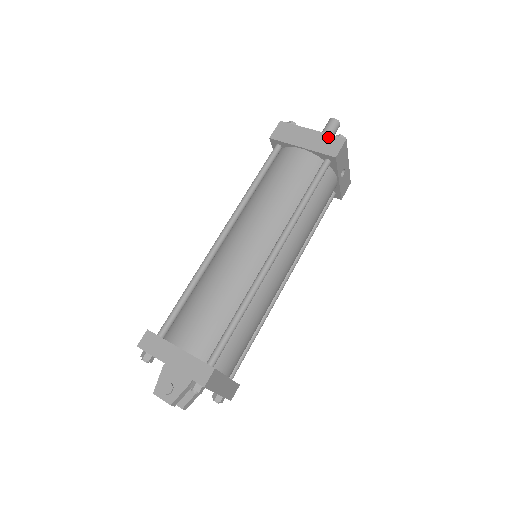
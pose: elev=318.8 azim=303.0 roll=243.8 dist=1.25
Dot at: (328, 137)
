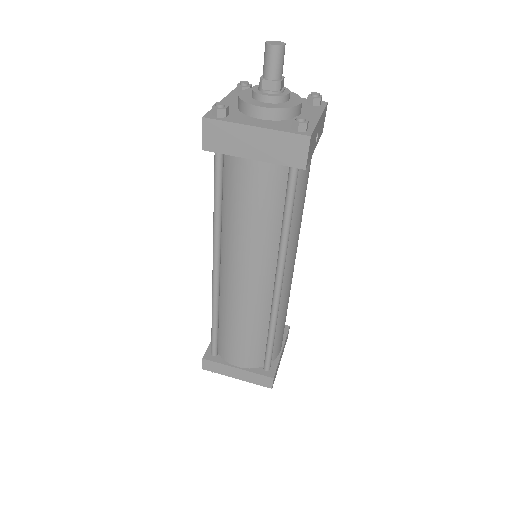
Dot at: (283, 137)
